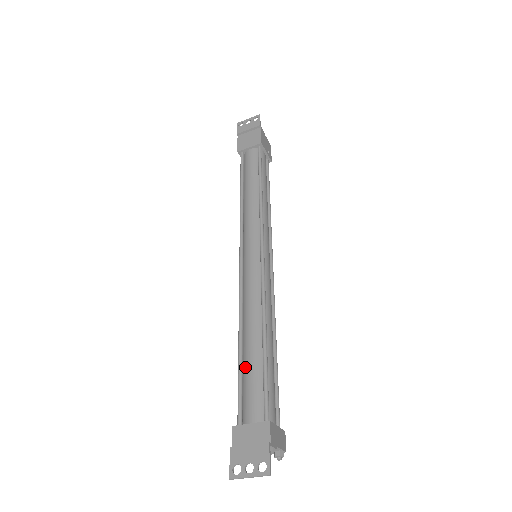
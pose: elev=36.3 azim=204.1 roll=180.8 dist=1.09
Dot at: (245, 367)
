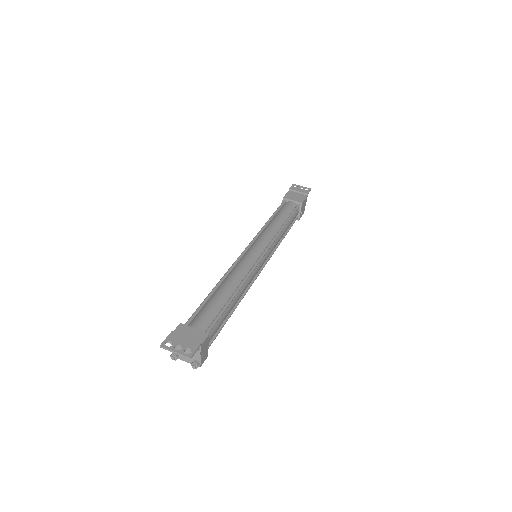
Dot at: (210, 301)
